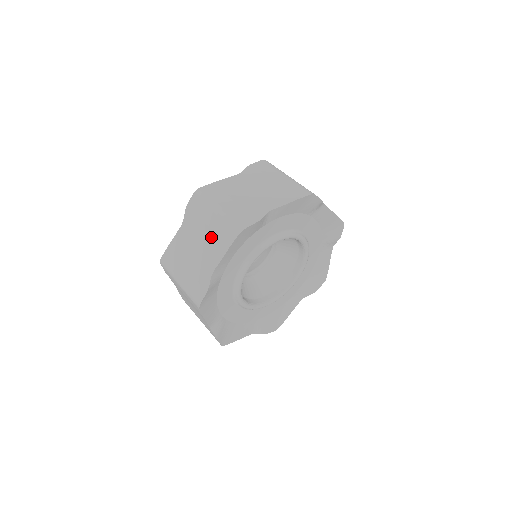
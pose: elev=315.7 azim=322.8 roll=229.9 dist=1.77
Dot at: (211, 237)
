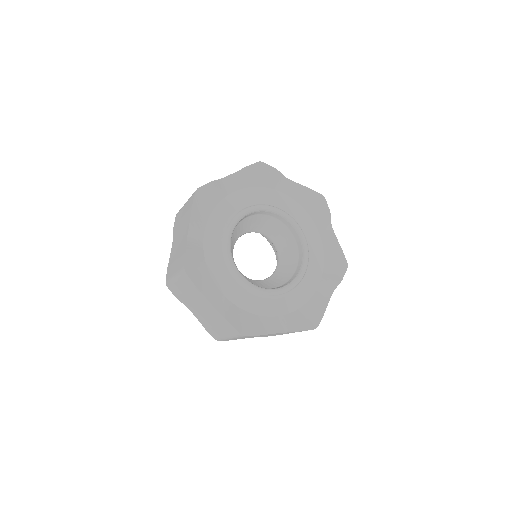
Dot at: (184, 220)
